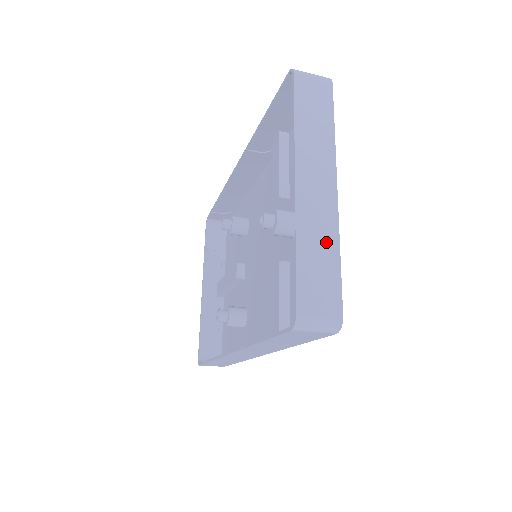
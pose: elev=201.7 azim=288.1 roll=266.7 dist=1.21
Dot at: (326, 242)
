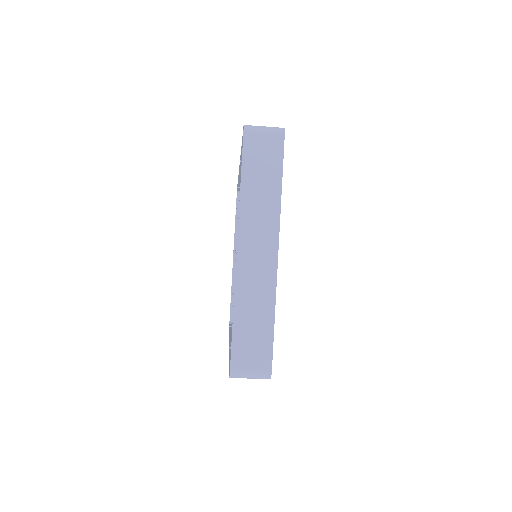
Dot at: (262, 305)
